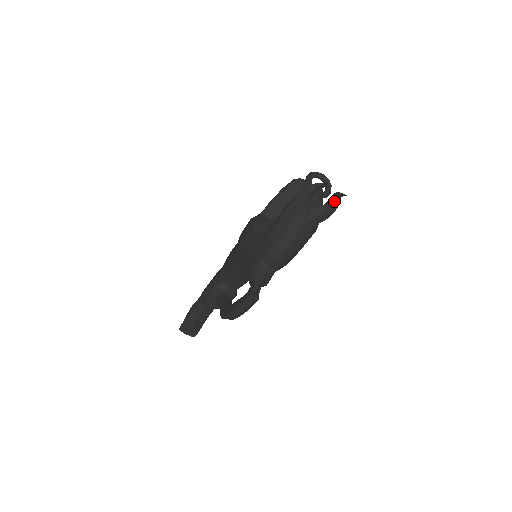
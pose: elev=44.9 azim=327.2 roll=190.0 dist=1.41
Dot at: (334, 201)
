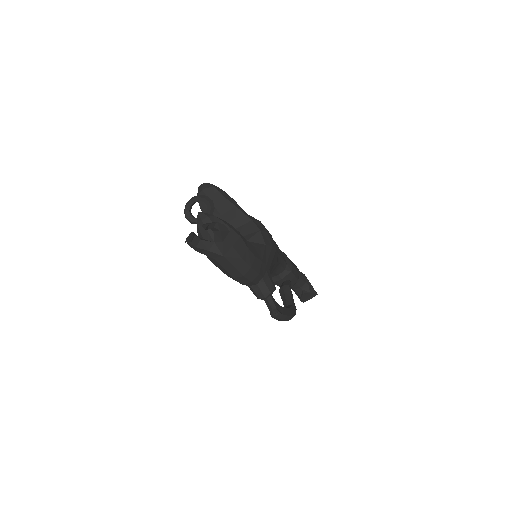
Dot at: (212, 227)
